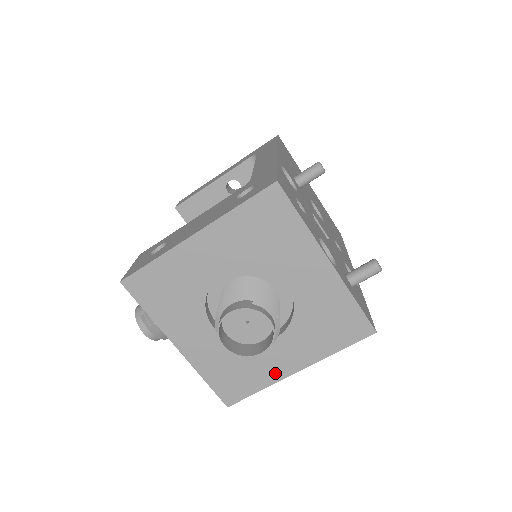
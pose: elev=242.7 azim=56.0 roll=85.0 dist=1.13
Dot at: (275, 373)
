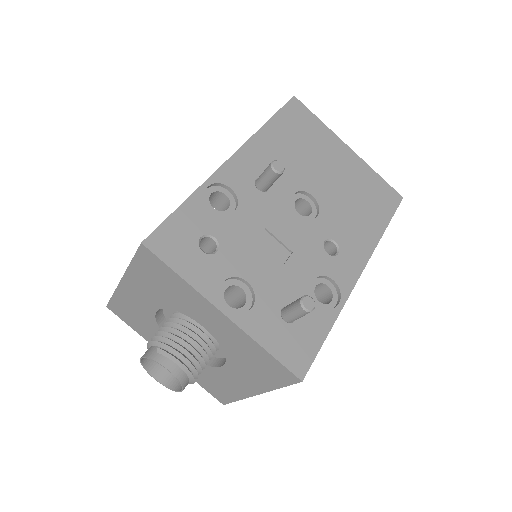
Dot at: (240, 391)
